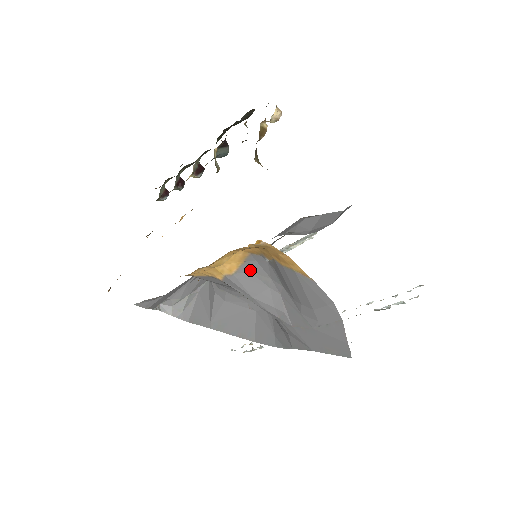
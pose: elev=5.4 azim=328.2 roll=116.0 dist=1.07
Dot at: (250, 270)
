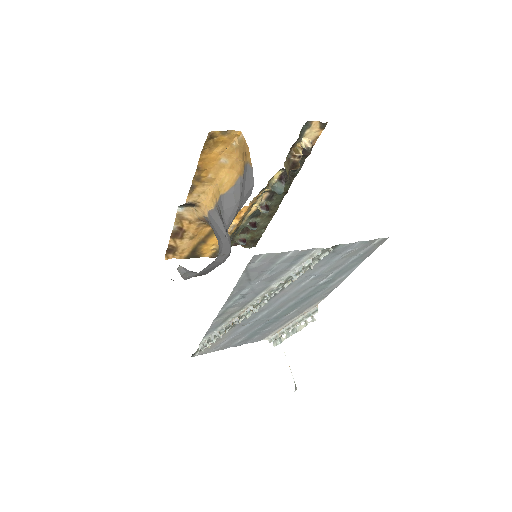
Dot at: (234, 192)
